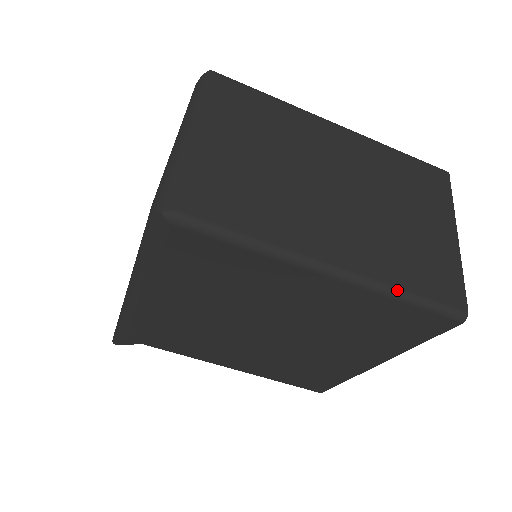
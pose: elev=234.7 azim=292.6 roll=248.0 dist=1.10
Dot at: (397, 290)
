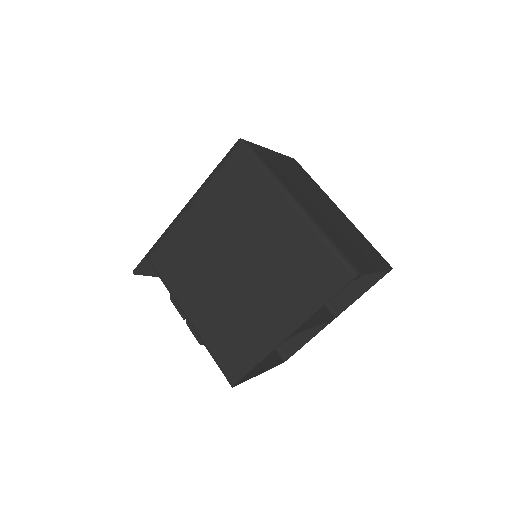
Dot at: (325, 234)
